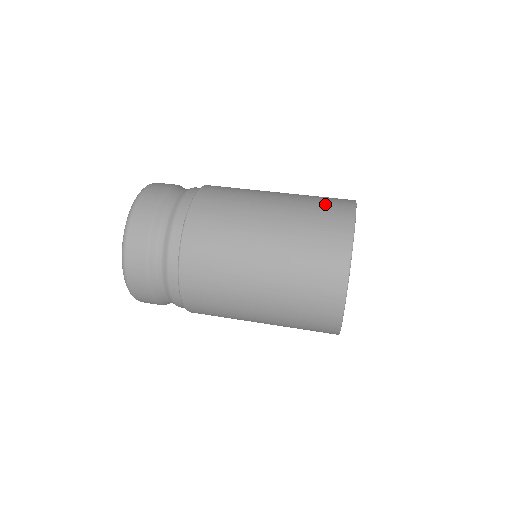
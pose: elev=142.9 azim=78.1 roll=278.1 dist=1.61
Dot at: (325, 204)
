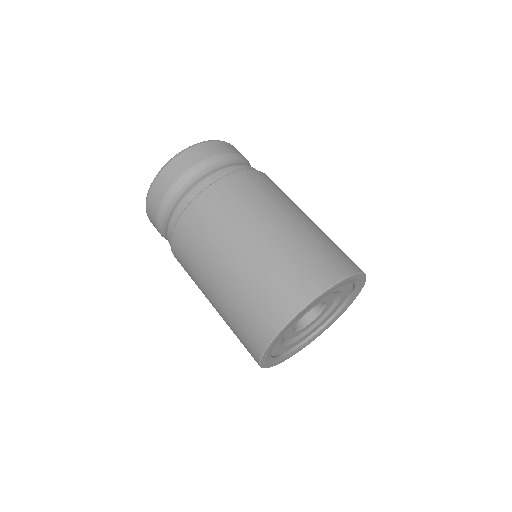
Dot at: (274, 291)
